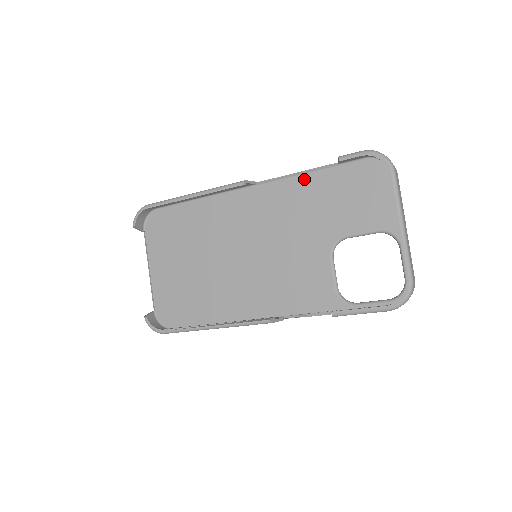
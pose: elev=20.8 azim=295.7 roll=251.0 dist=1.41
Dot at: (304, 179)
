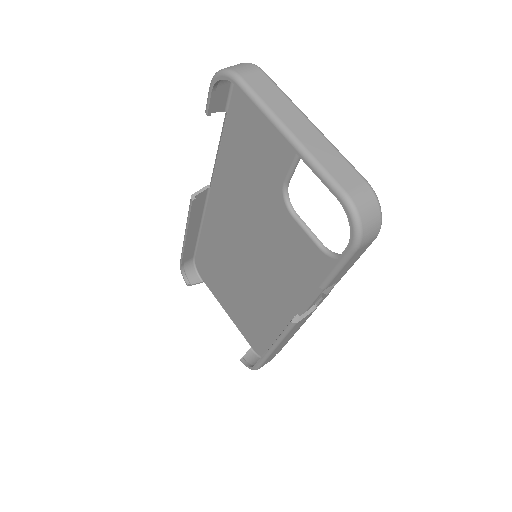
Dot at: (223, 152)
